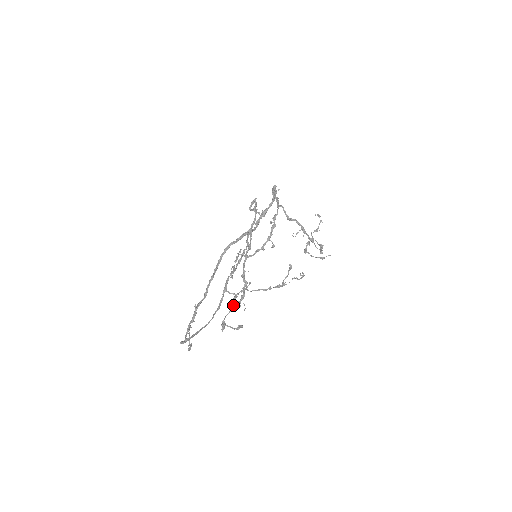
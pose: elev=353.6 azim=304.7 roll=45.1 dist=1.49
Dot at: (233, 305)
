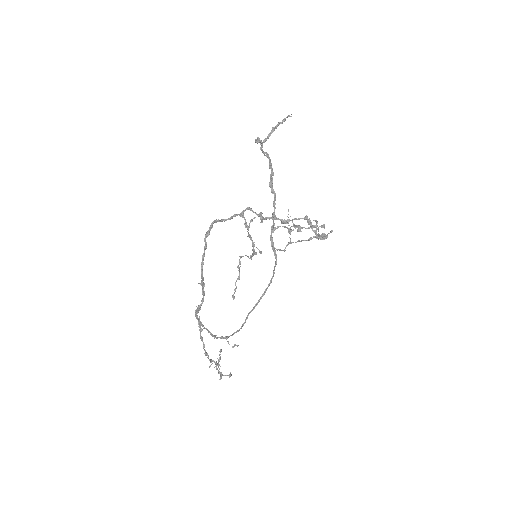
Dot at: occluded
